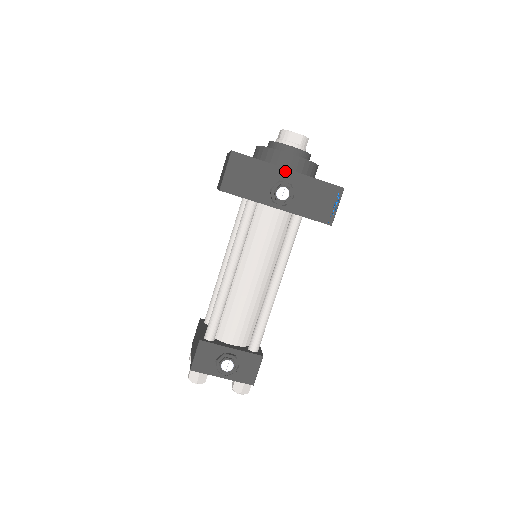
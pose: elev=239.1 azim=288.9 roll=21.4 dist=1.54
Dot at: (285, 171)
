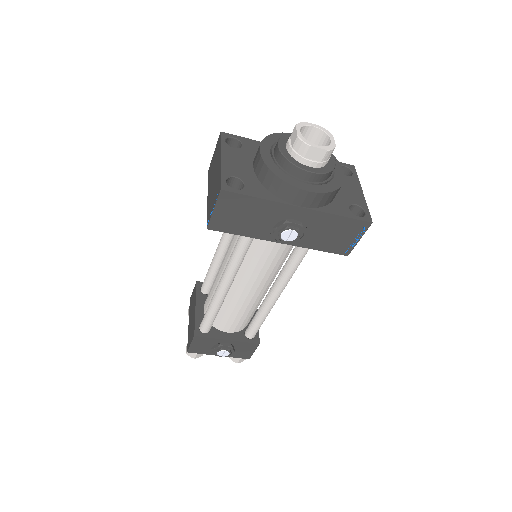
Dot at: (295, 209)
